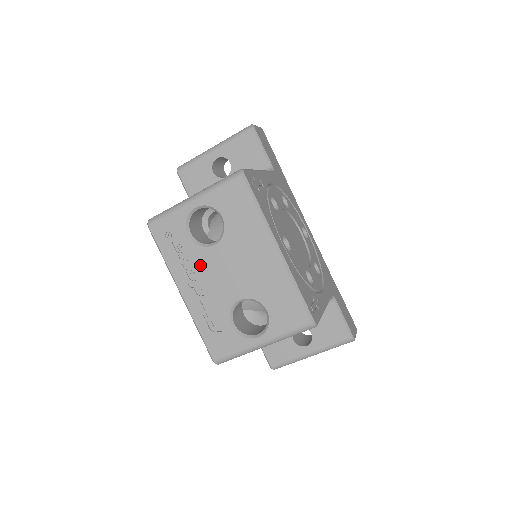
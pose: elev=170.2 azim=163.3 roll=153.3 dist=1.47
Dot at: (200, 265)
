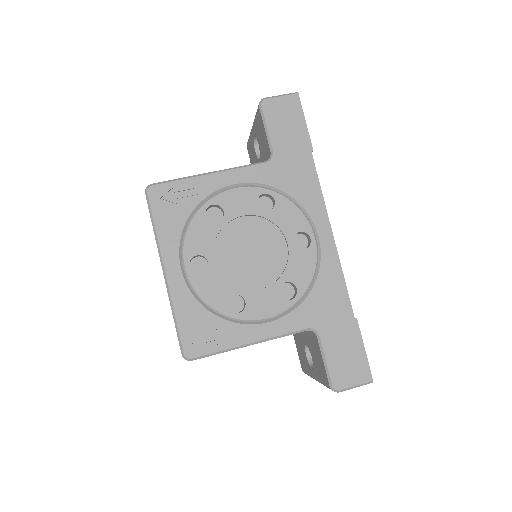
Dot at: occluded
